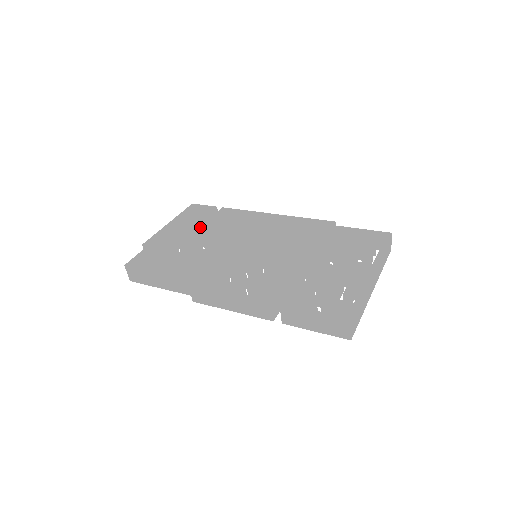
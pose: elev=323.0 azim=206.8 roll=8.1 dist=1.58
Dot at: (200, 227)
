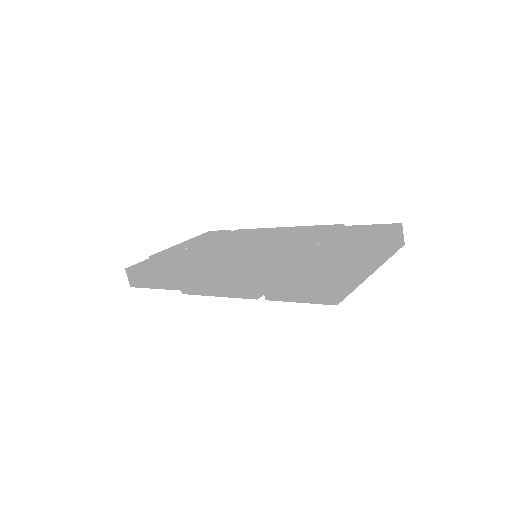
Dot at: occluded
